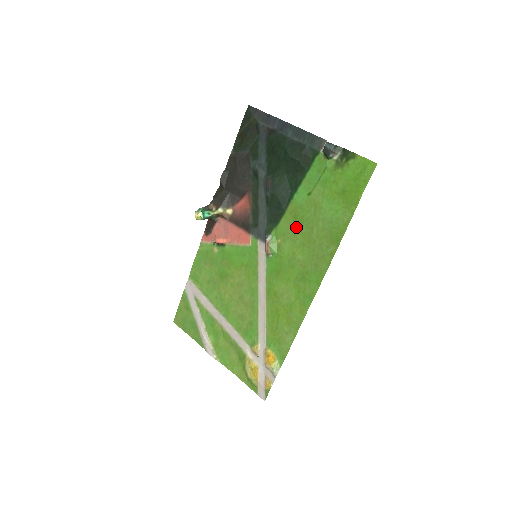
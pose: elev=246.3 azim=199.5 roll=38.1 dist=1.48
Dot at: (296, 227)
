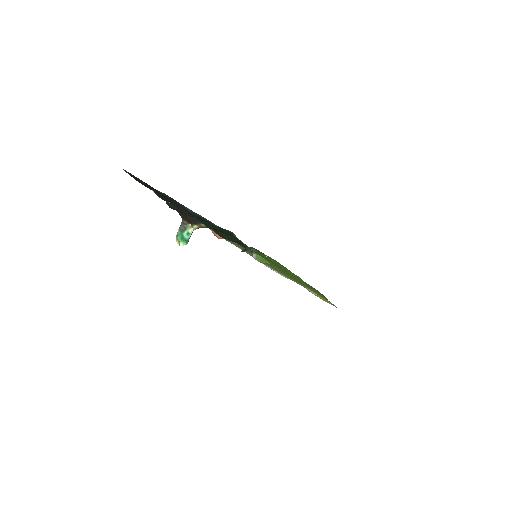
Dot at: occluded
